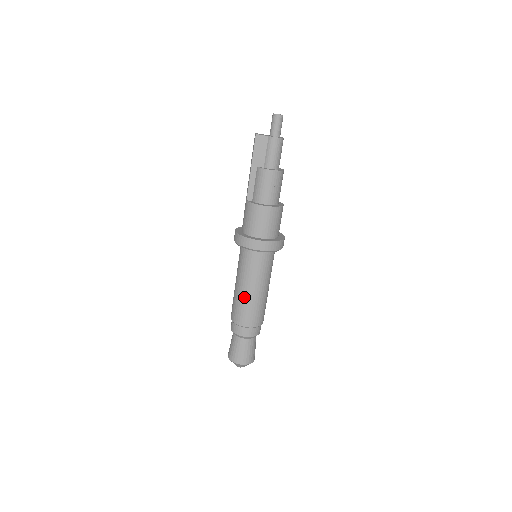
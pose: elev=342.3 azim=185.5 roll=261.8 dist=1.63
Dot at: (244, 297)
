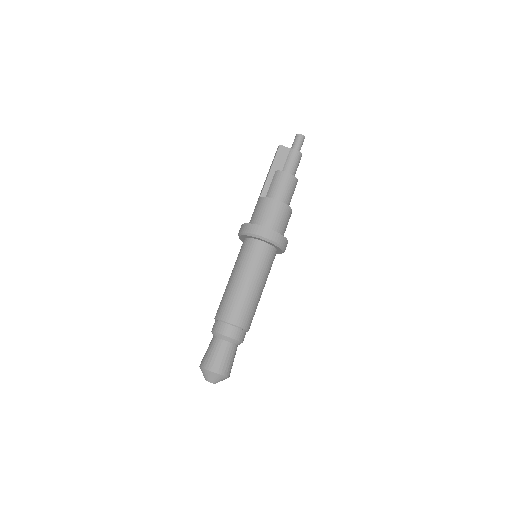
Dot at: (238, 289)
